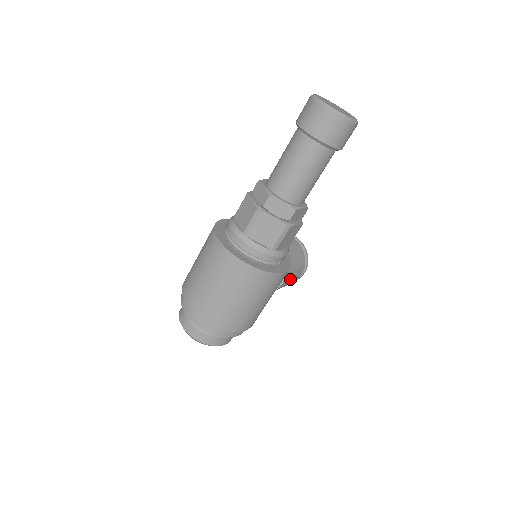
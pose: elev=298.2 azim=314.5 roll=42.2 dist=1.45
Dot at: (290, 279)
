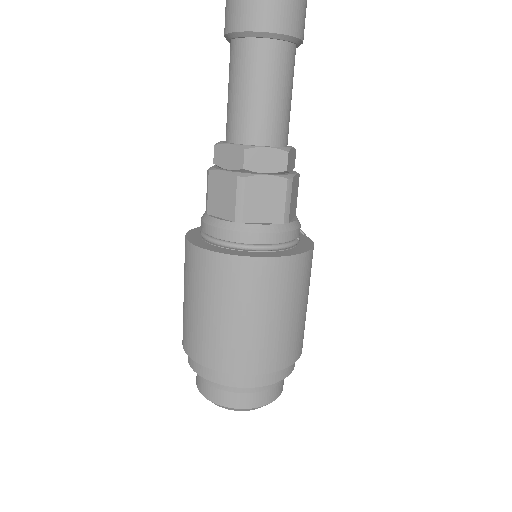
Dot at: occluded
